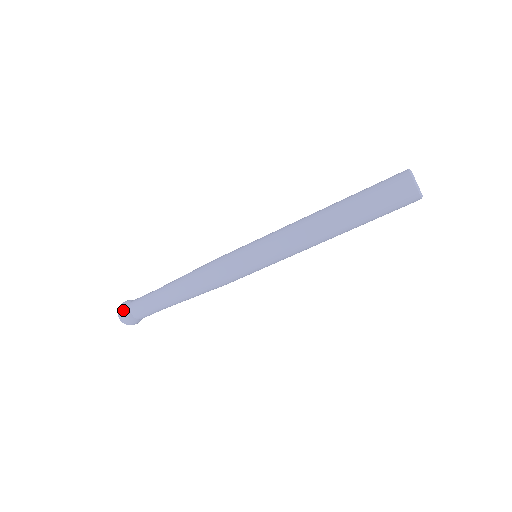
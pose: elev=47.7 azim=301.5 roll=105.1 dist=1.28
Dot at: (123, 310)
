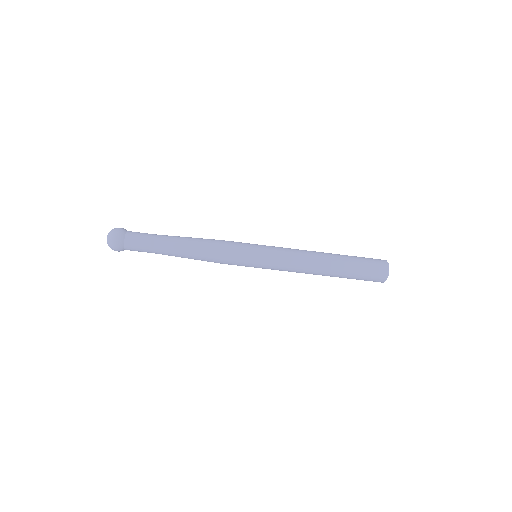
Dot at: (122, 228)
